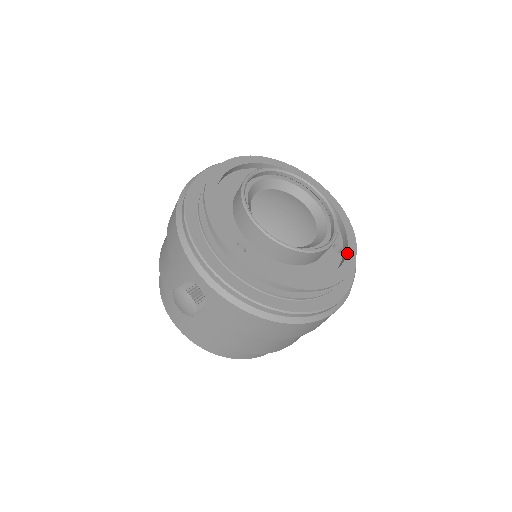
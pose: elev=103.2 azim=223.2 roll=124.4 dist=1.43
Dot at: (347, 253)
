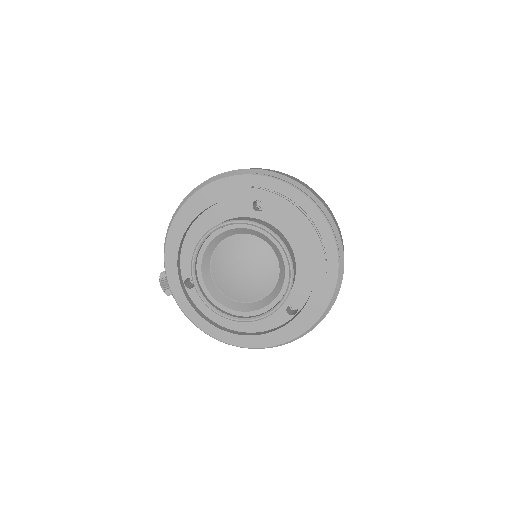
Dot at: (290, 322)
